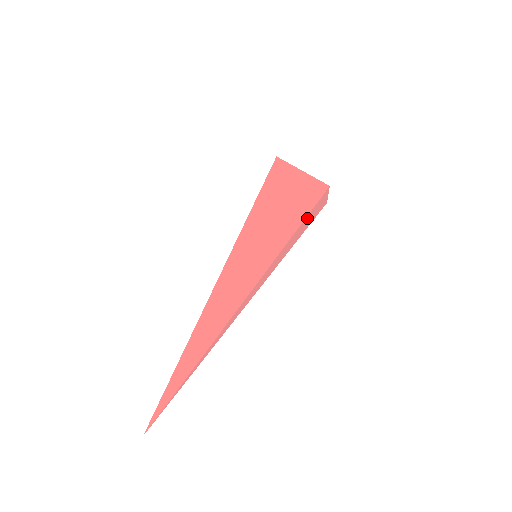
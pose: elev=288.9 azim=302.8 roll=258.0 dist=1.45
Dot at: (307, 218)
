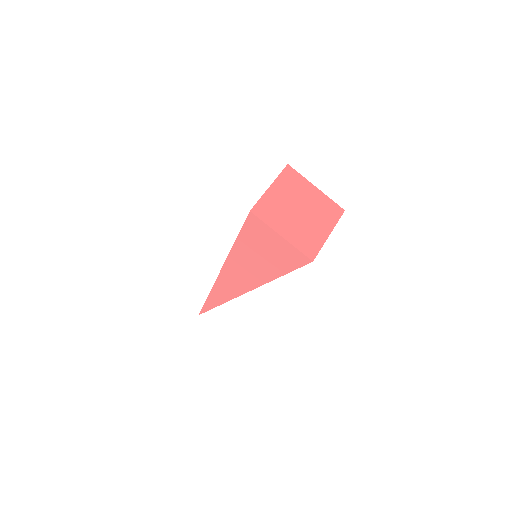
Dot at: occluded
